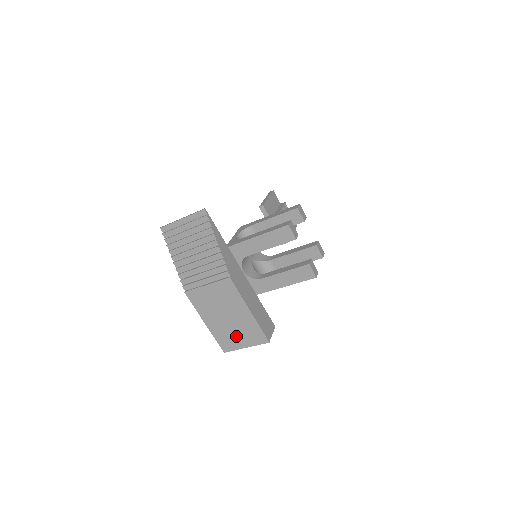
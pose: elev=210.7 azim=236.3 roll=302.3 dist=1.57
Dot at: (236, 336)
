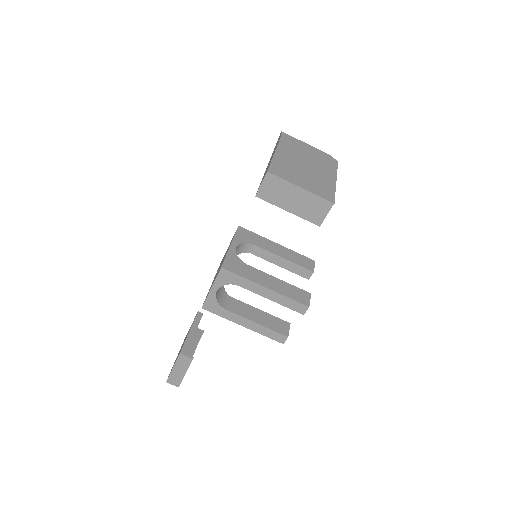
Dot at: (300, 177)
